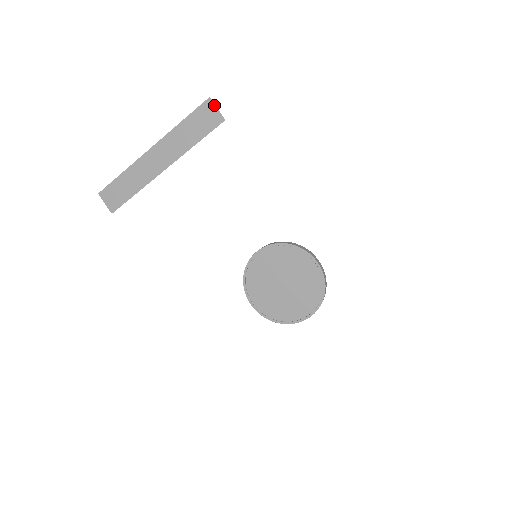
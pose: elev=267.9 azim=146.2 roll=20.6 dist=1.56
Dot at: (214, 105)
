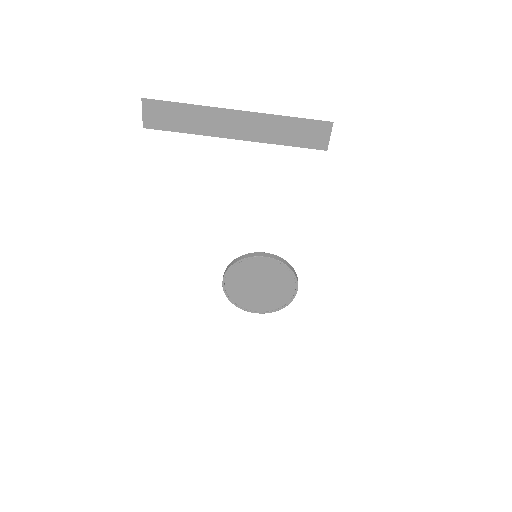
Dot at: (330, 131)
